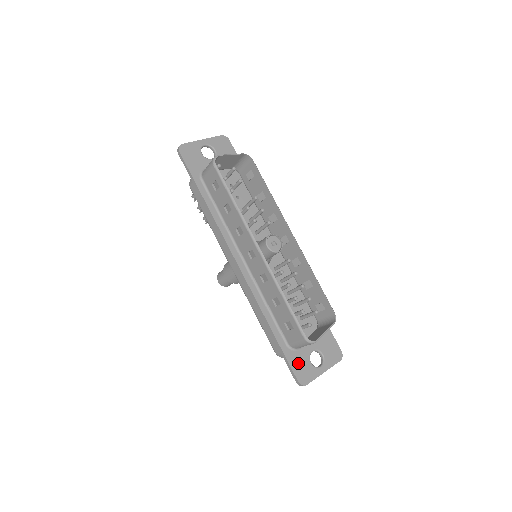
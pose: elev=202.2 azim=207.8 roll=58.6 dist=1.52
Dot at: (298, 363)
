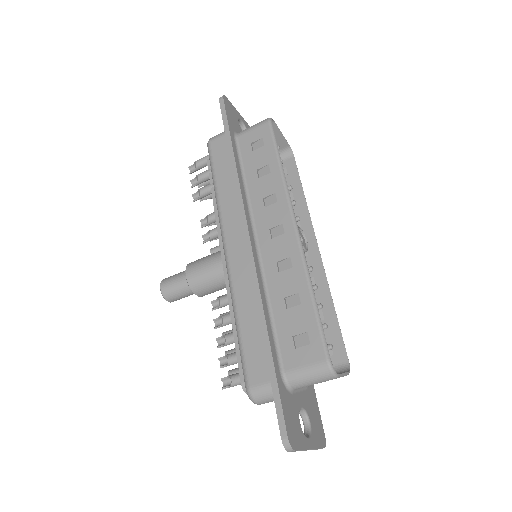
Dot at: (289, 410)
